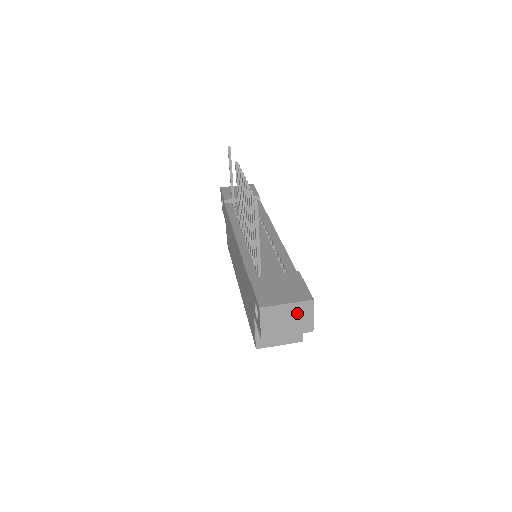
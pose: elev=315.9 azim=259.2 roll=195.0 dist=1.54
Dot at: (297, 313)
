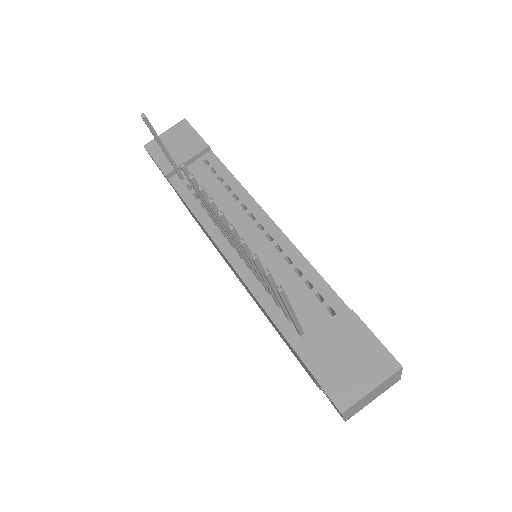
Dot at: (383, 385)
